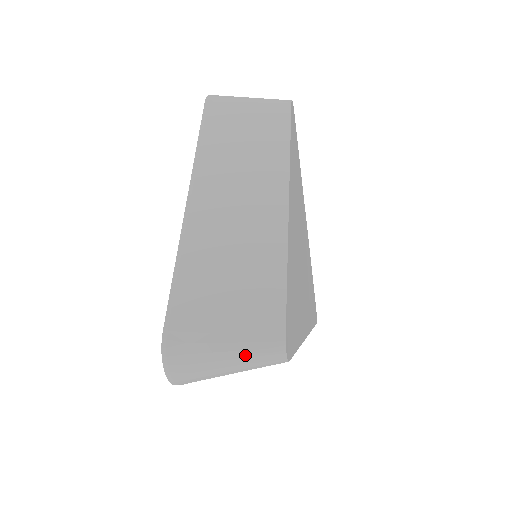
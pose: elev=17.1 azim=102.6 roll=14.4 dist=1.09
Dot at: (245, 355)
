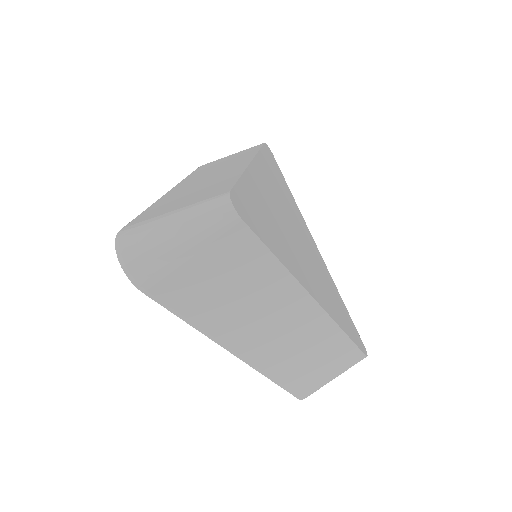
Dot at: (192, 216)
